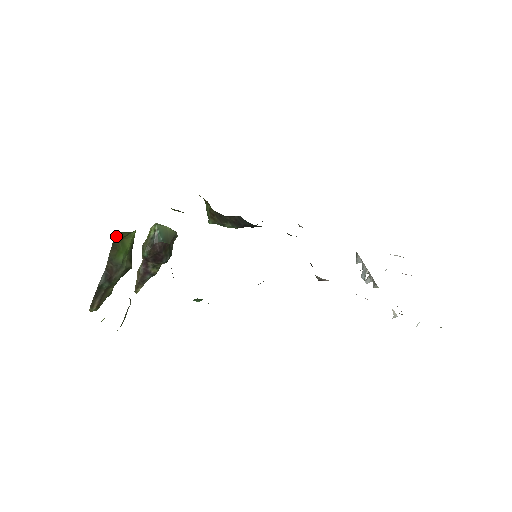
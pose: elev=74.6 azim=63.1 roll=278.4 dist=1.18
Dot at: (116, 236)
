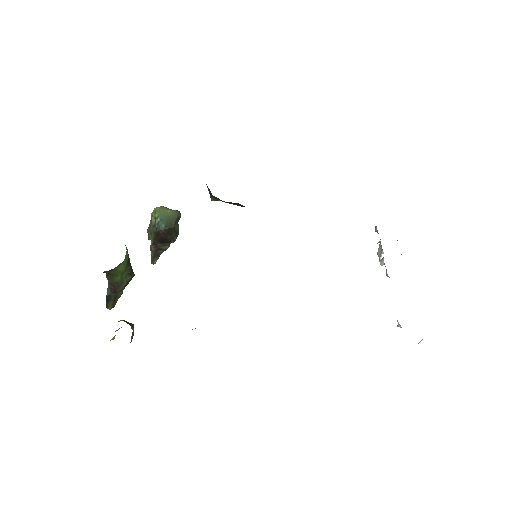
Dot at: occluded
